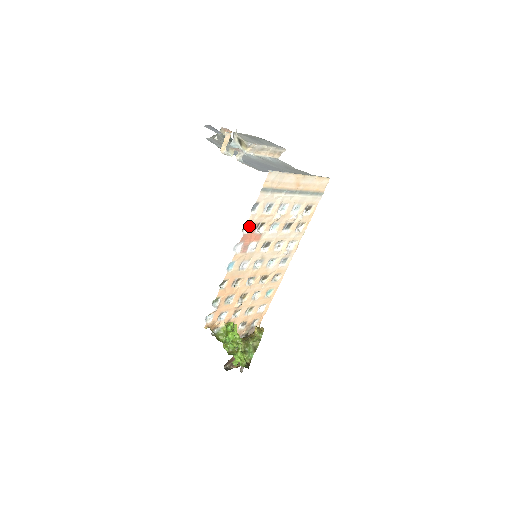
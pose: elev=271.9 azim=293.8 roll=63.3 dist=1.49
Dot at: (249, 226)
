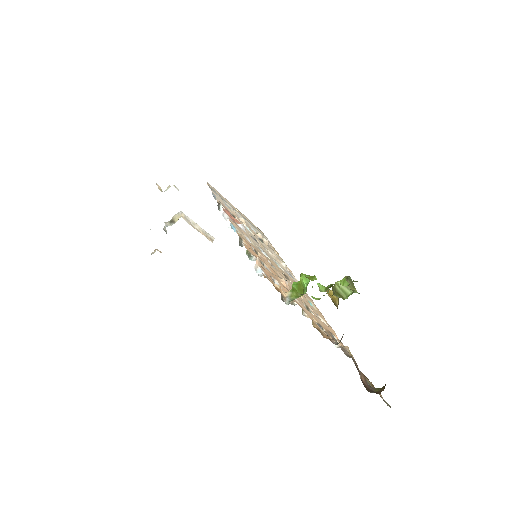
Dot at: occluded
